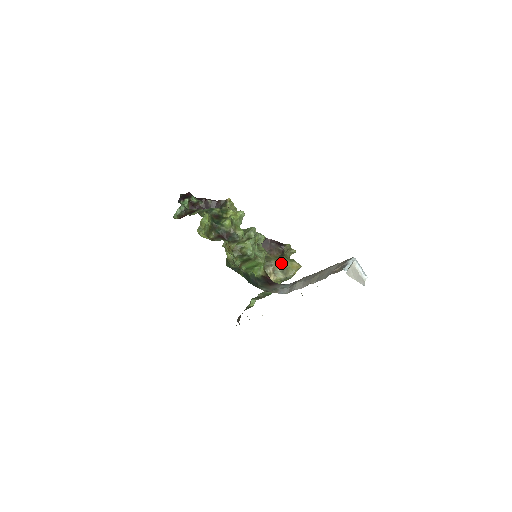
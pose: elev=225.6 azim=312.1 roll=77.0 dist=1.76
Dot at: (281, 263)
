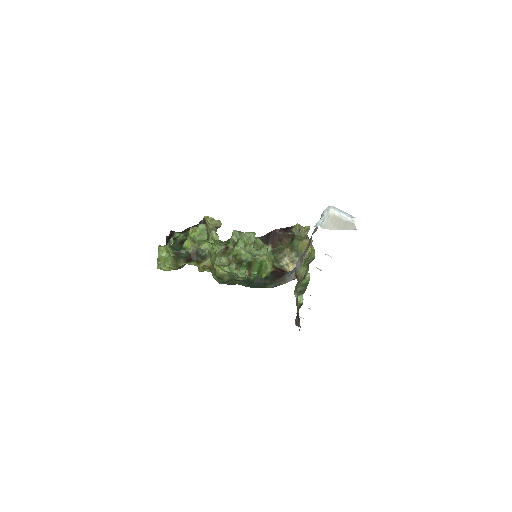
Dot at: (293, 248)
